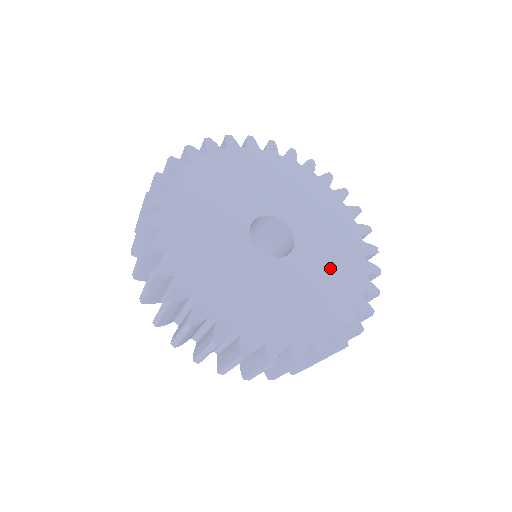
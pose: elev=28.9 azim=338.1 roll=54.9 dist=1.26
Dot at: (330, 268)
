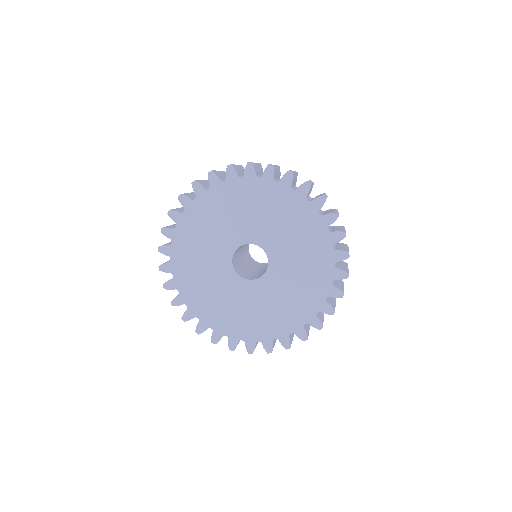
Dot at: (294, 290)
